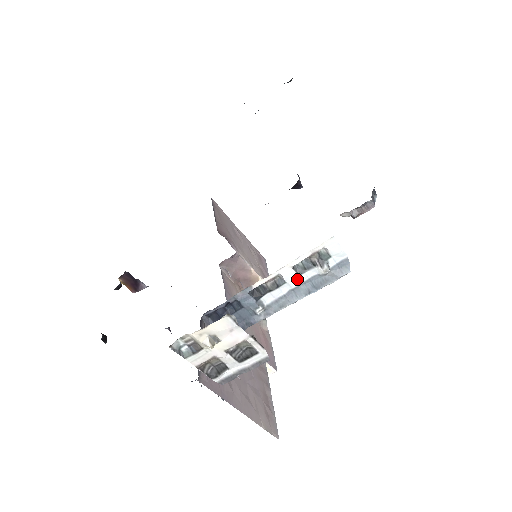
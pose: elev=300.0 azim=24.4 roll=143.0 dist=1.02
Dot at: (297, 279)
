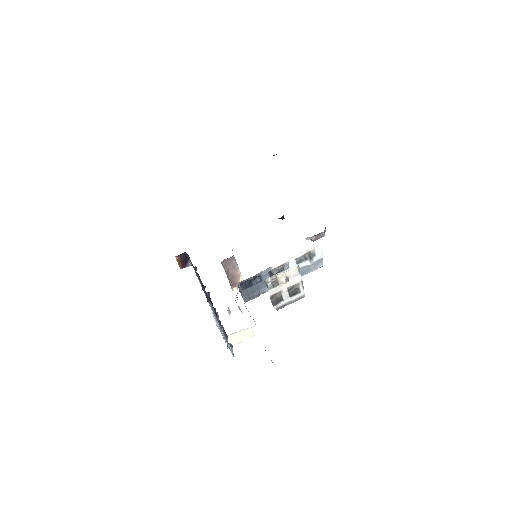
Dot at: occluded
